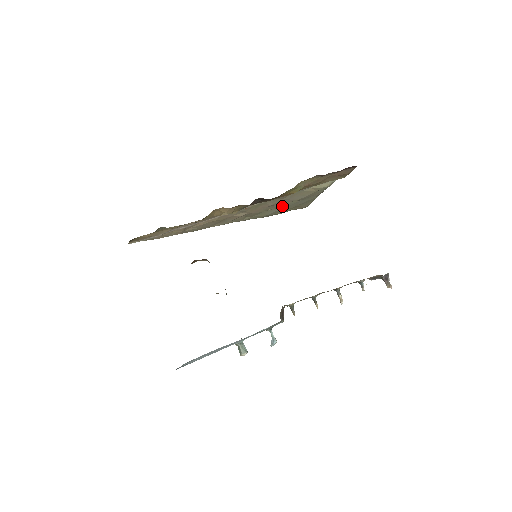
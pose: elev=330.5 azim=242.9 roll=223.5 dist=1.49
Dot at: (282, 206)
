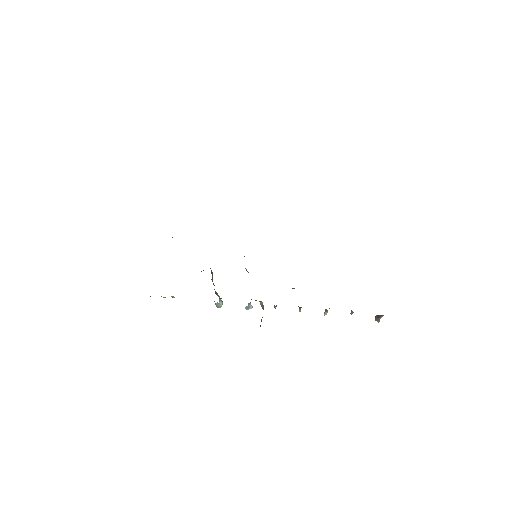
Dot at: occluded
